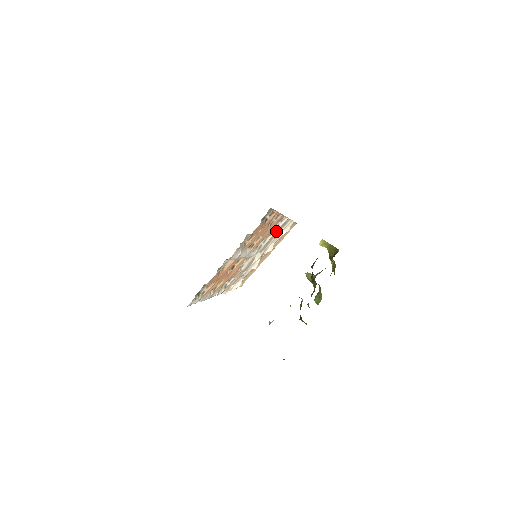
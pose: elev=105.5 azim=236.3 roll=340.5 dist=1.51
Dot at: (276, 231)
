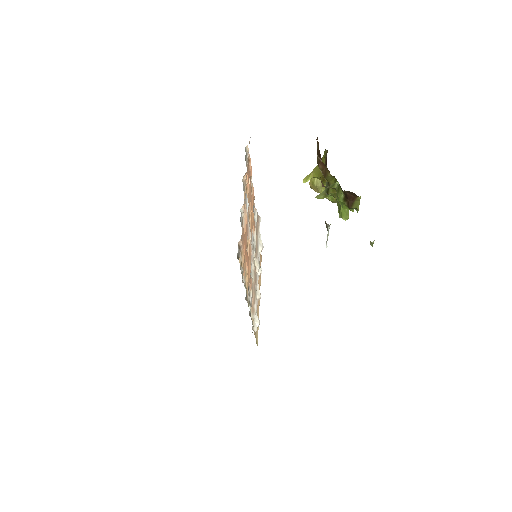
Dot at: (256, 229)
